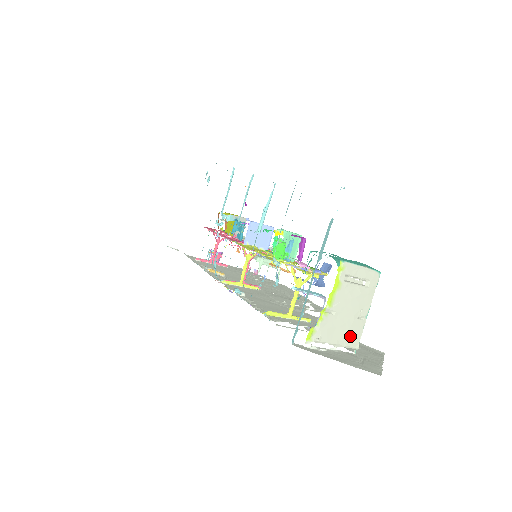
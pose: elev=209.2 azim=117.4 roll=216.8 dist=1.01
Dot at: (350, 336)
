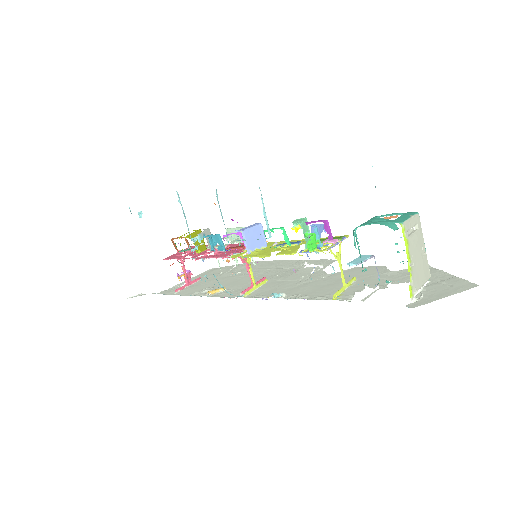
Dot at: (425, 272)
